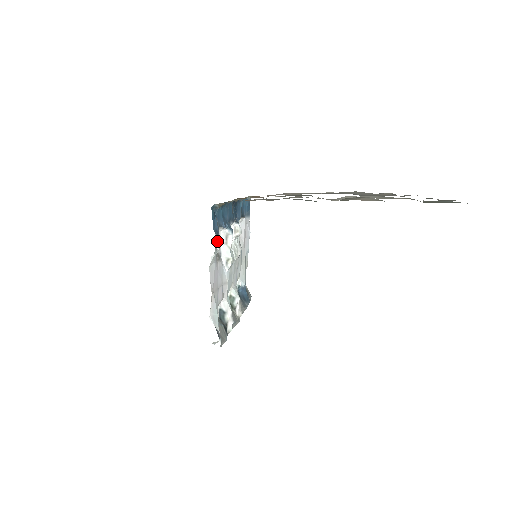
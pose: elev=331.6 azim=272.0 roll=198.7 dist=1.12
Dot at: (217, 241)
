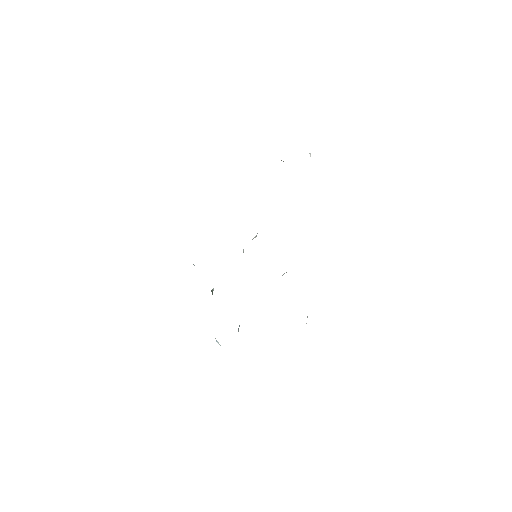
Dot at: occluded
